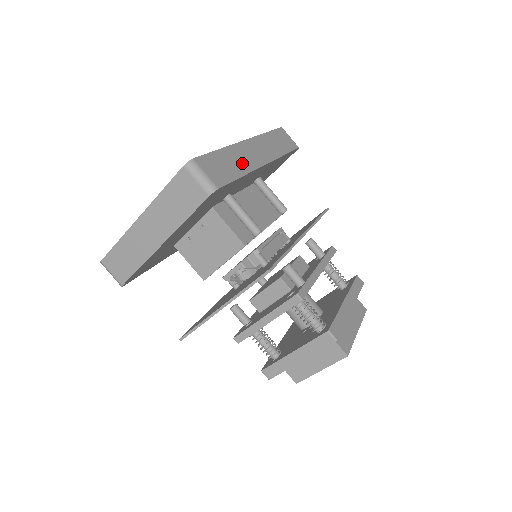
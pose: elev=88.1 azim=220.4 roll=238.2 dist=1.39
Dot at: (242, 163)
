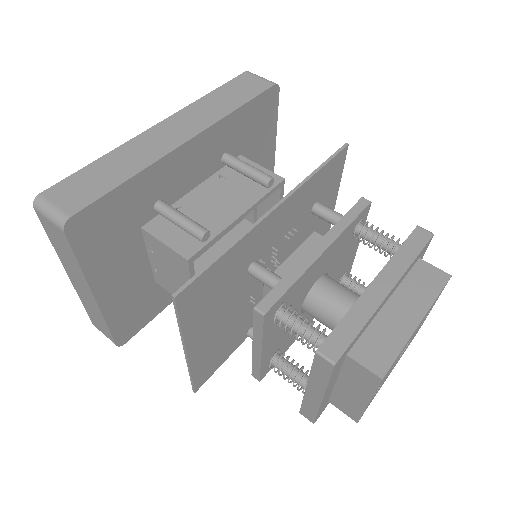
Dot at: (136, 160)
